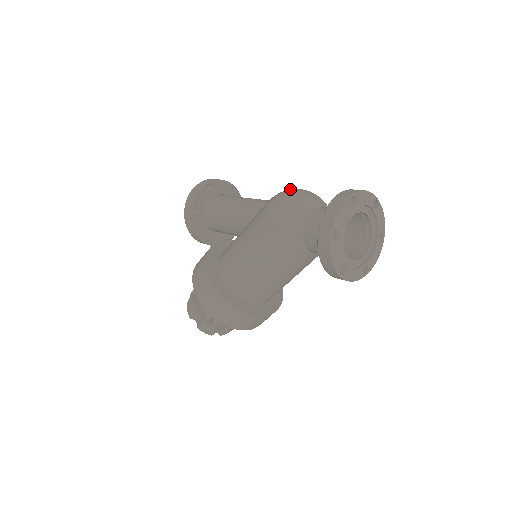
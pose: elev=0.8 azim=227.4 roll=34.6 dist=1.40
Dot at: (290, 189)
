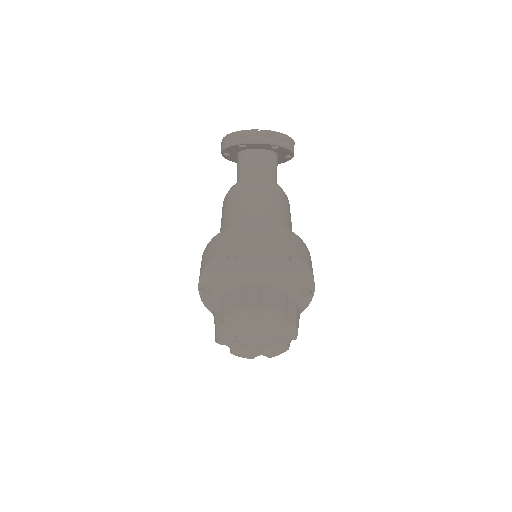
Dot at: occluded
